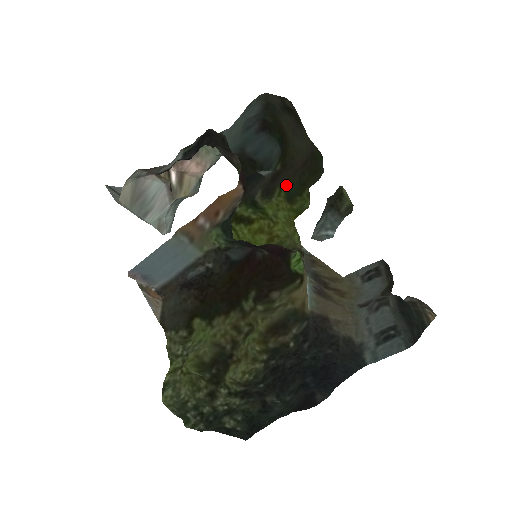
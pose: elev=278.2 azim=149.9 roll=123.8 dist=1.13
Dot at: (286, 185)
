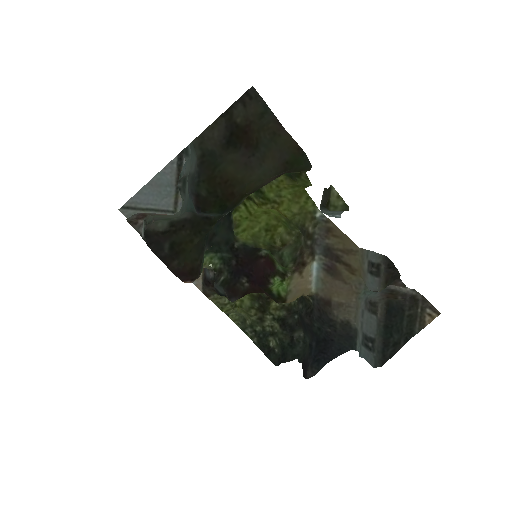
Dot at: occluded
